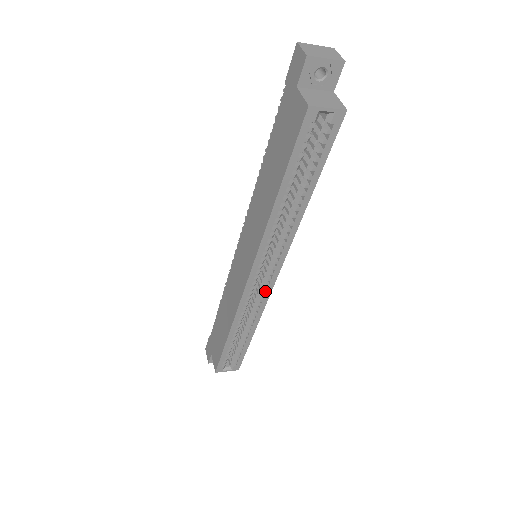
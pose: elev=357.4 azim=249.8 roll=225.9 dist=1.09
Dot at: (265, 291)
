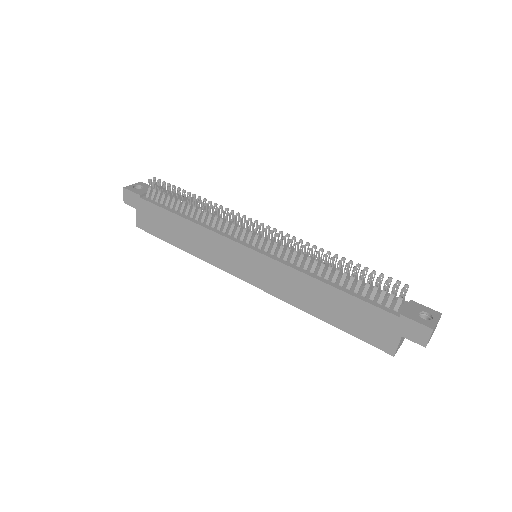
Dot at: occluded
